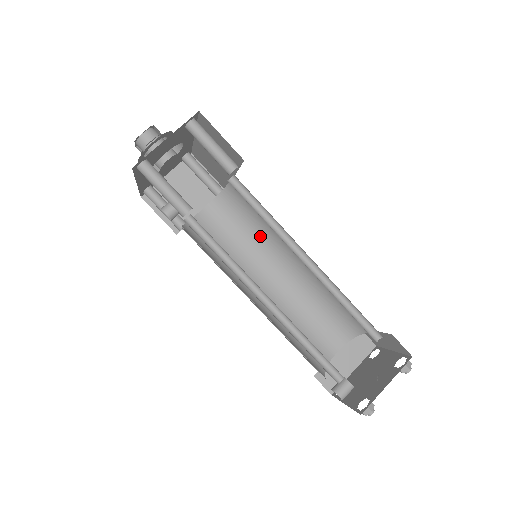
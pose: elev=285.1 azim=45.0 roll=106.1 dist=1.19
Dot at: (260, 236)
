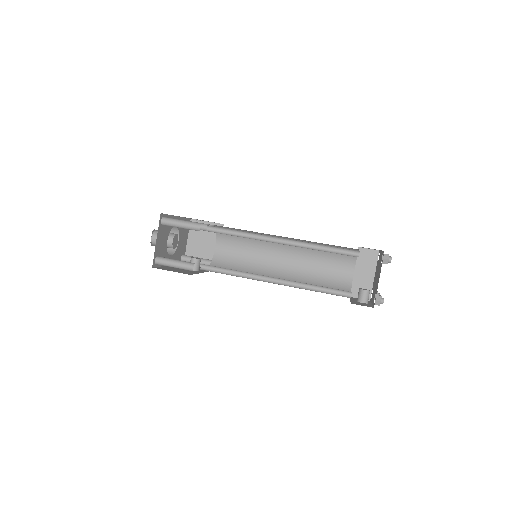
Dot at: (255, 240)
